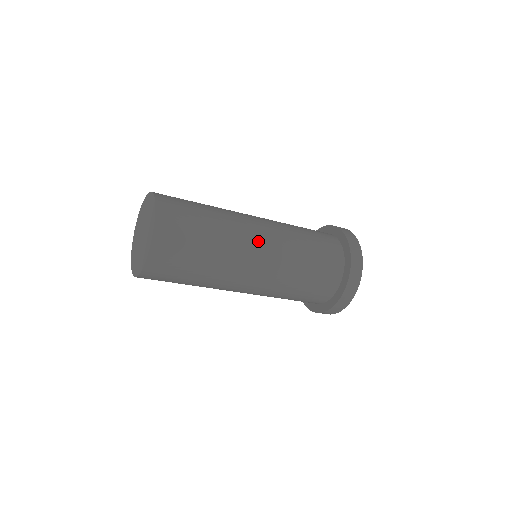
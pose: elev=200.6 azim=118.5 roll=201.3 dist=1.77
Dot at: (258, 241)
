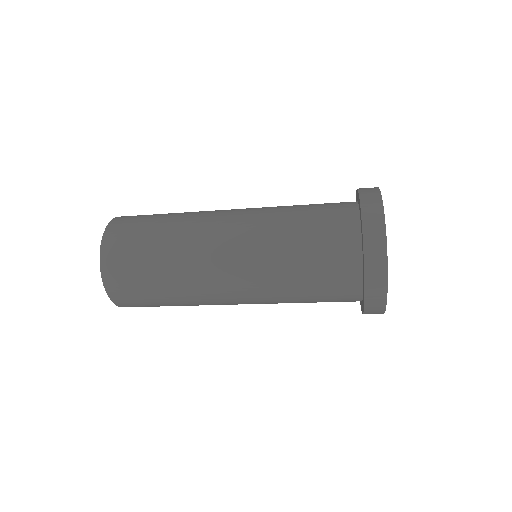
Dot at: (221, 248)
